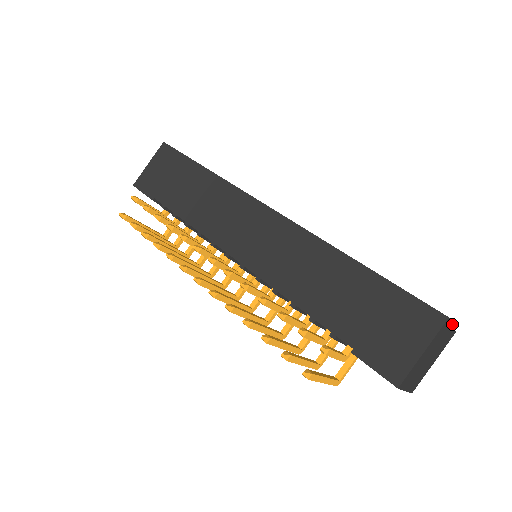
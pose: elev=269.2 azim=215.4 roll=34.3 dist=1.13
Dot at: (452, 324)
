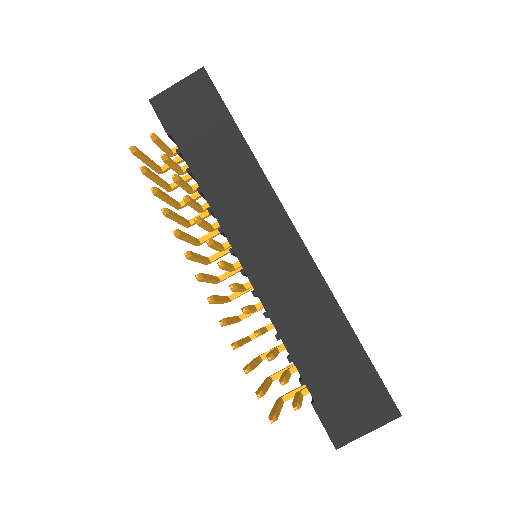
Dot at: occluded
